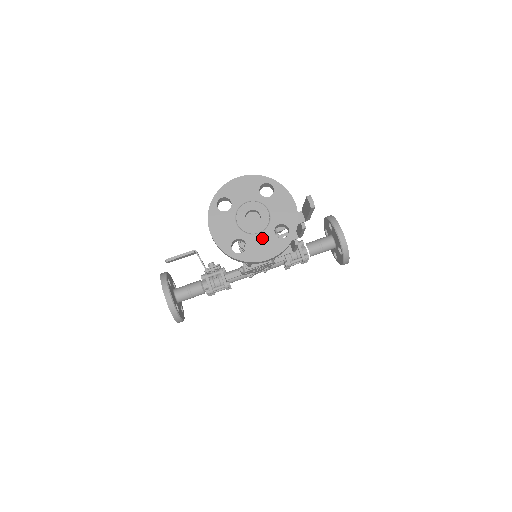
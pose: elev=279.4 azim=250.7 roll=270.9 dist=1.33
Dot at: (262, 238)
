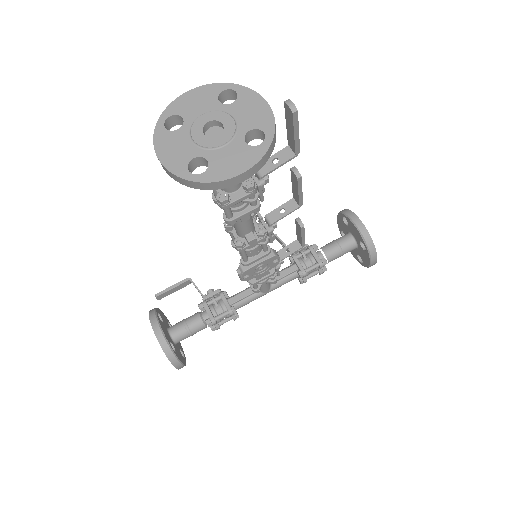
Dot at: (229, 150)
